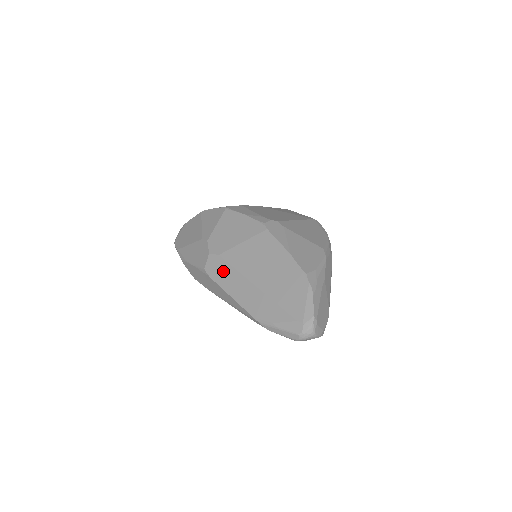
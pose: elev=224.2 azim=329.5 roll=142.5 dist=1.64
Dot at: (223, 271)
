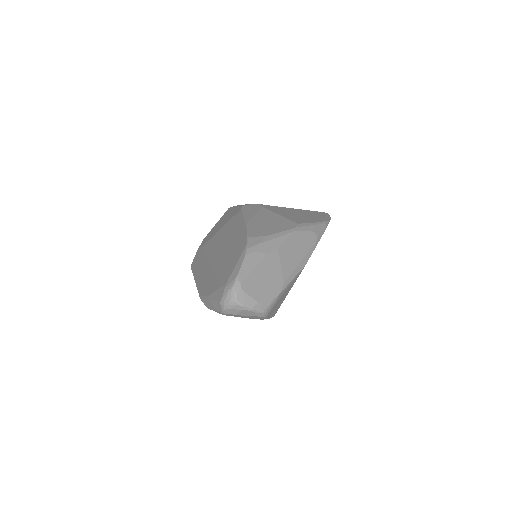
Dot at: (199, 260)
